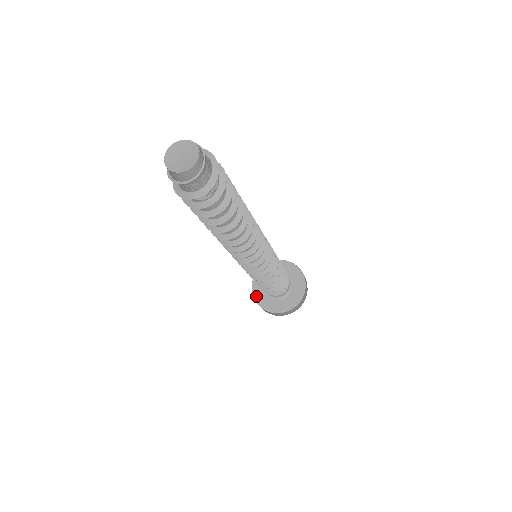
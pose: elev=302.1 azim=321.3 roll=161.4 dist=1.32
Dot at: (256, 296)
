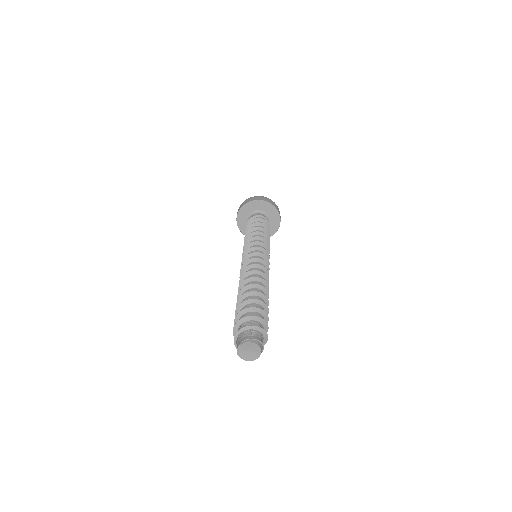
Dot at: occluded
